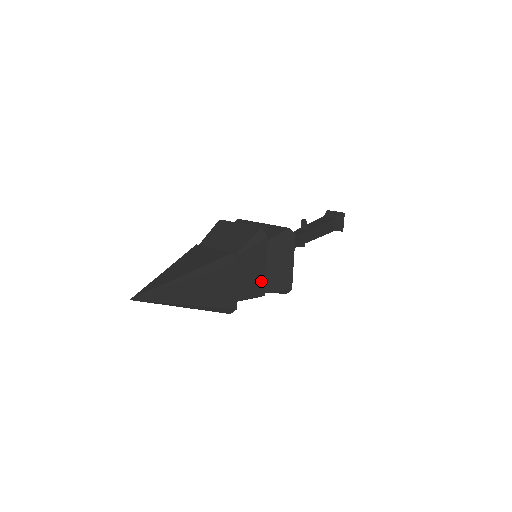
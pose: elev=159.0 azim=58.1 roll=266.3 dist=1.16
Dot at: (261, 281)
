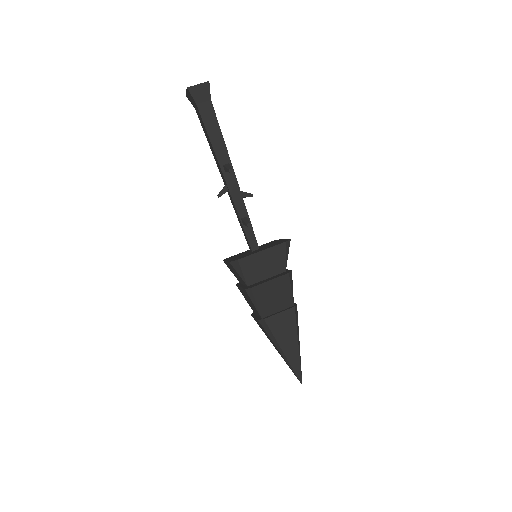
Dot at: occluded
